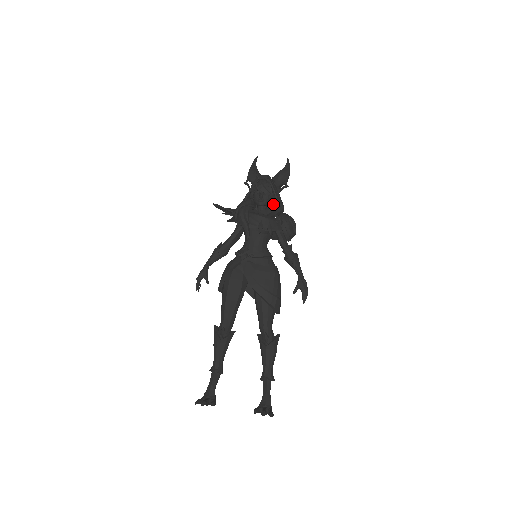
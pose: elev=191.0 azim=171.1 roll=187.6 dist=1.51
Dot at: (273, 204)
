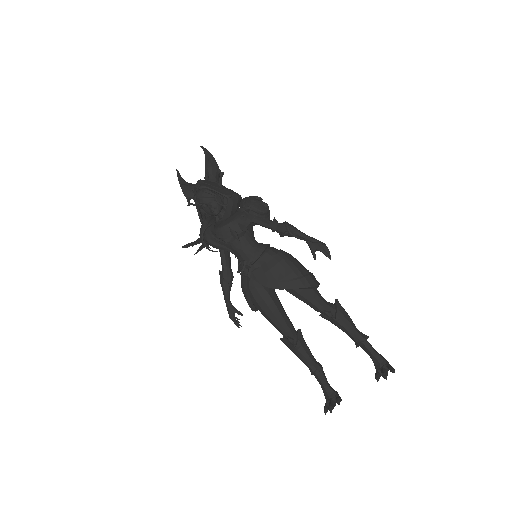
Dot at: occluded
